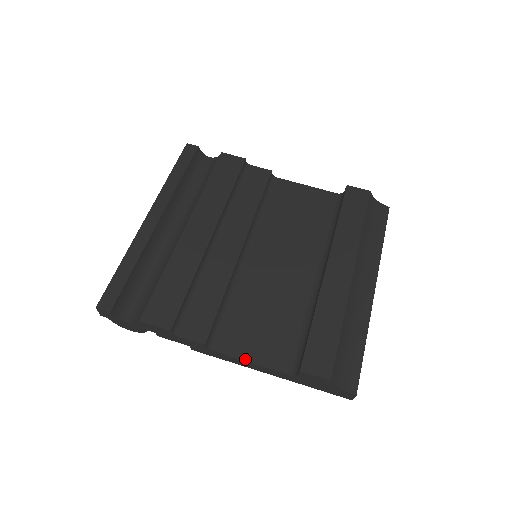
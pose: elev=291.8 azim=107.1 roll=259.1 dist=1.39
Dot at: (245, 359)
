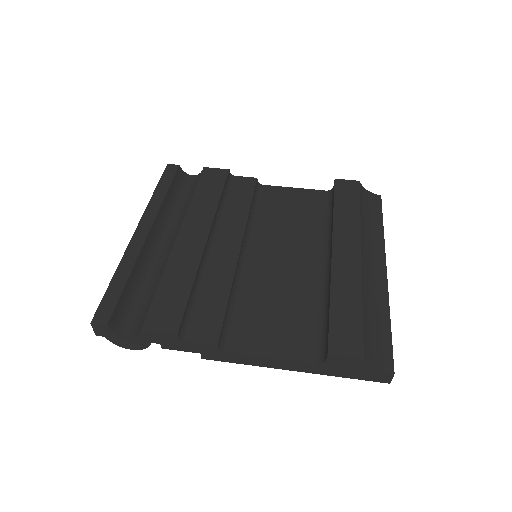
Dot at: (264, 355)
